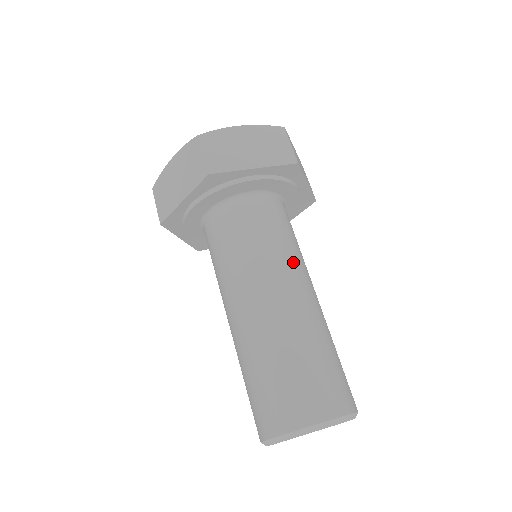
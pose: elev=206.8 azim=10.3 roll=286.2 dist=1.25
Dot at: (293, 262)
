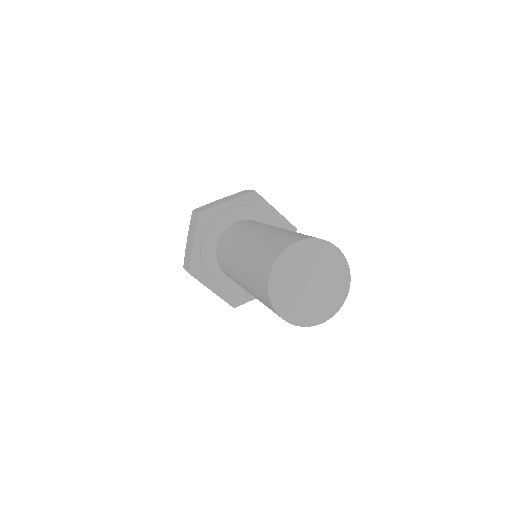
Dot at: (268, 225)
